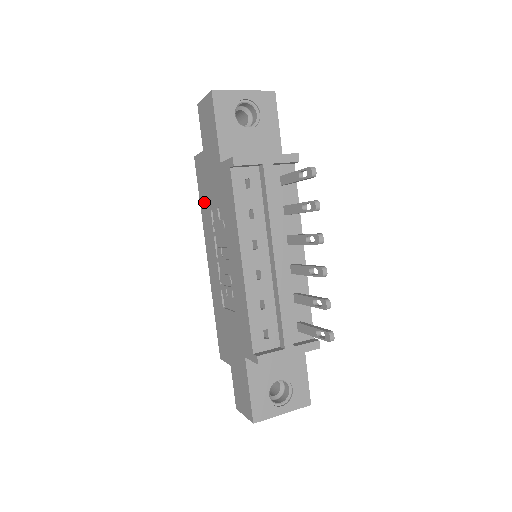
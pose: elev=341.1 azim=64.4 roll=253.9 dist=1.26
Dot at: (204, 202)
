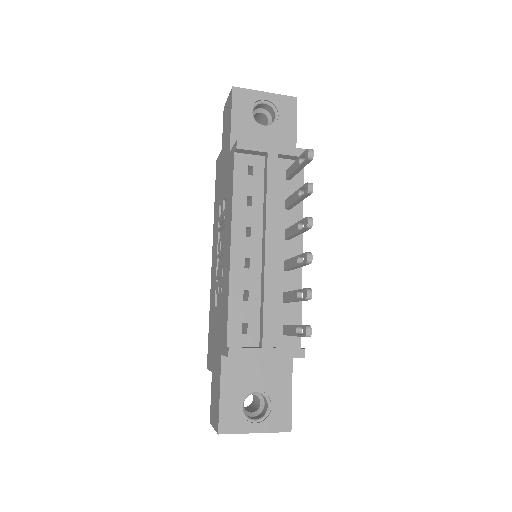
Dot at: (216, 201)
